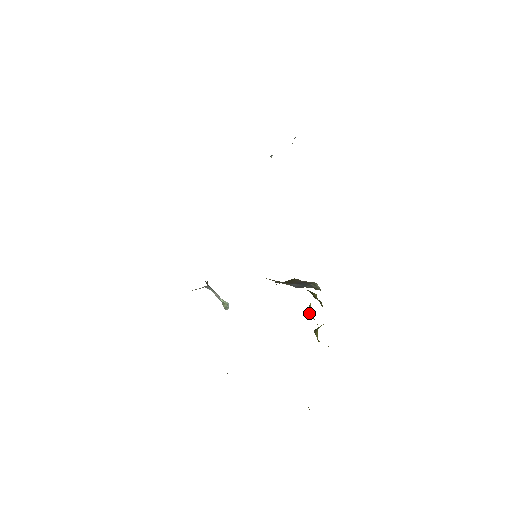
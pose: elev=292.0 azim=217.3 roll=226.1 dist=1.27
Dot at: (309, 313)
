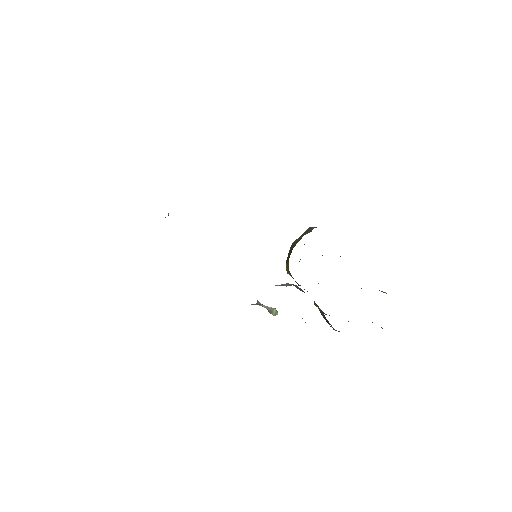
Dot at: occluded
